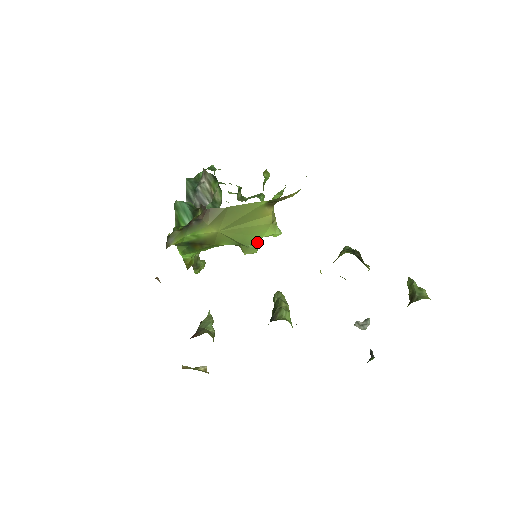
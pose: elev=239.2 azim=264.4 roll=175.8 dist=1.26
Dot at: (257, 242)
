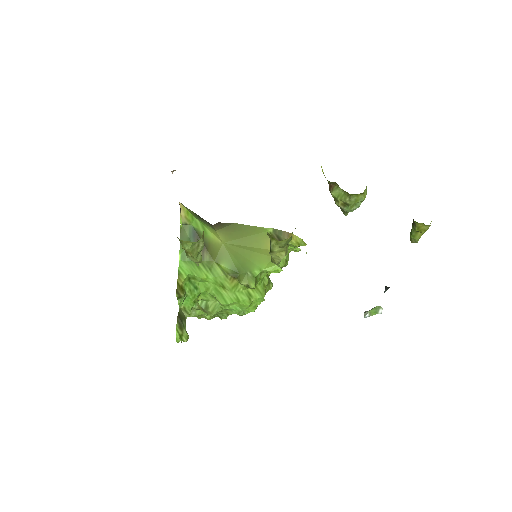
Dot at: (256, 274)
